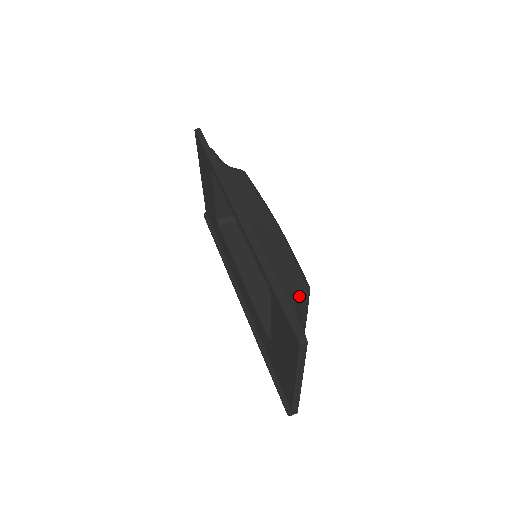
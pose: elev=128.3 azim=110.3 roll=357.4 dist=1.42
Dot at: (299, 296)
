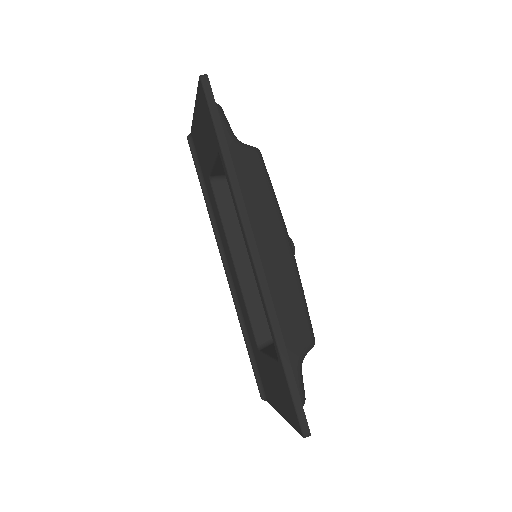
Dot at: (304, 357)
